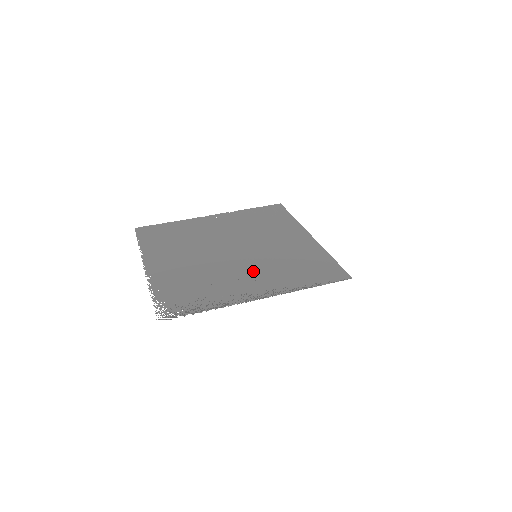
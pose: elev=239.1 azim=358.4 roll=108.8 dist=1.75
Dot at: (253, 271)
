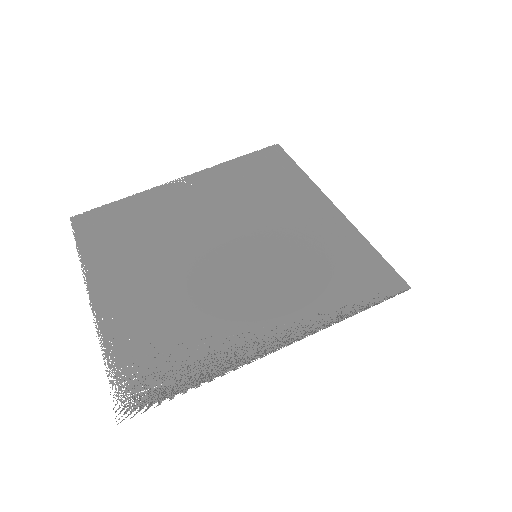
Dot at: (256, 290)
